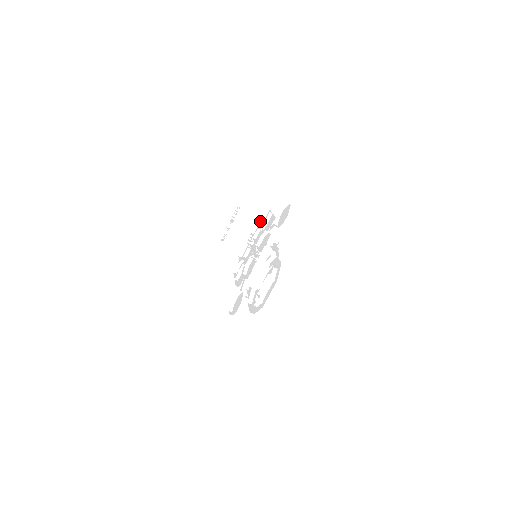
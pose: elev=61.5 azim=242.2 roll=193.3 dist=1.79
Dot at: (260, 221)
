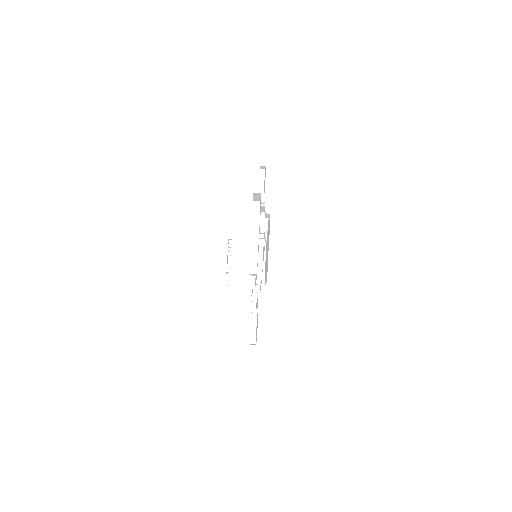
Dot at: occluded
